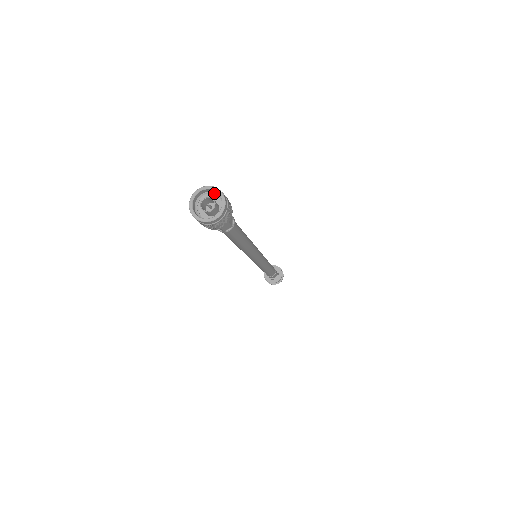
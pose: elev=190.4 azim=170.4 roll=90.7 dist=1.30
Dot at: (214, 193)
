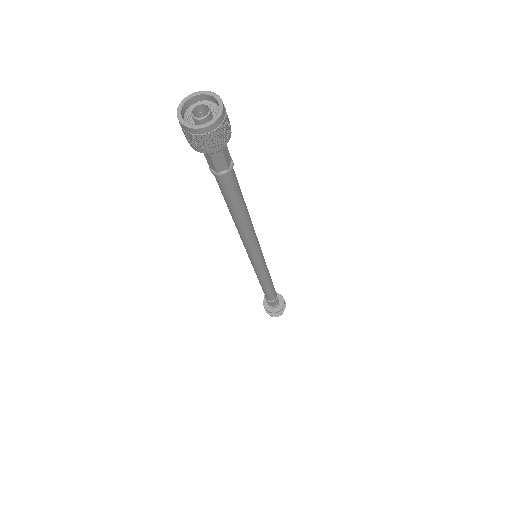
Dot at: (195, 105)
